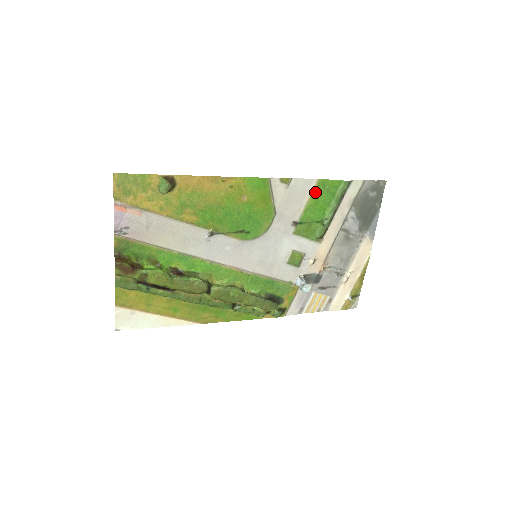
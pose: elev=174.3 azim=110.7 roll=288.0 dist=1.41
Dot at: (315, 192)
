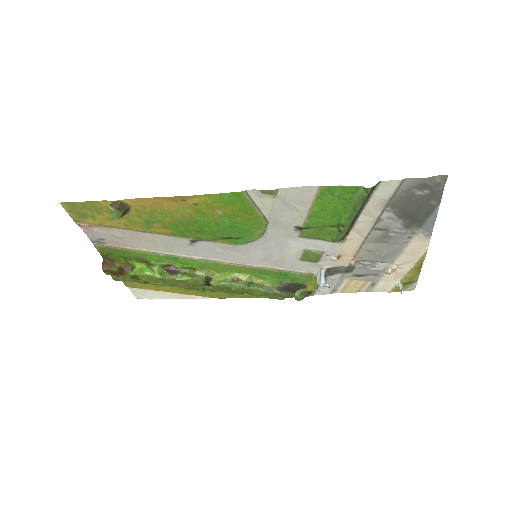
Dot at: (319, 199)
